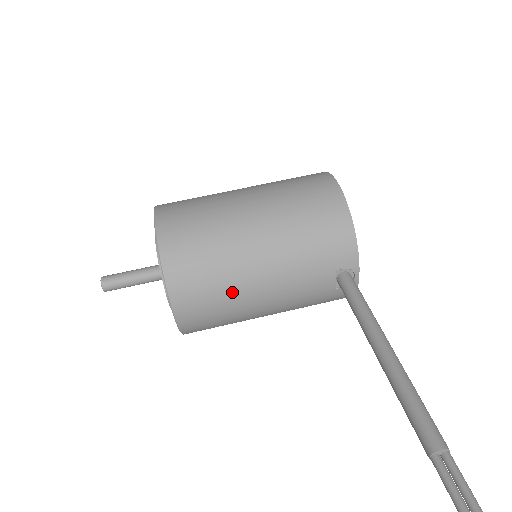
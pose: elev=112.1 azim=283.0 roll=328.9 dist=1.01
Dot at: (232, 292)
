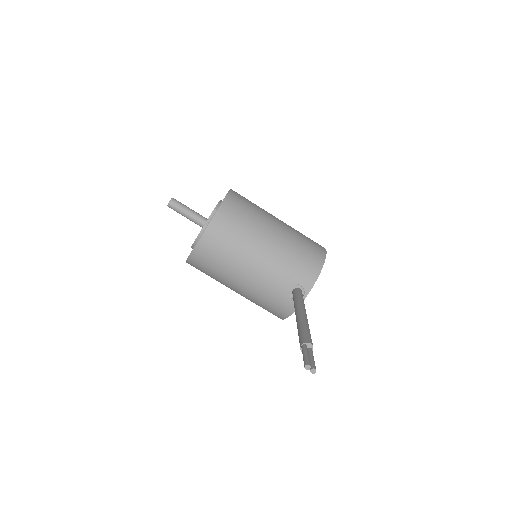
Dot at: (240, 248)
